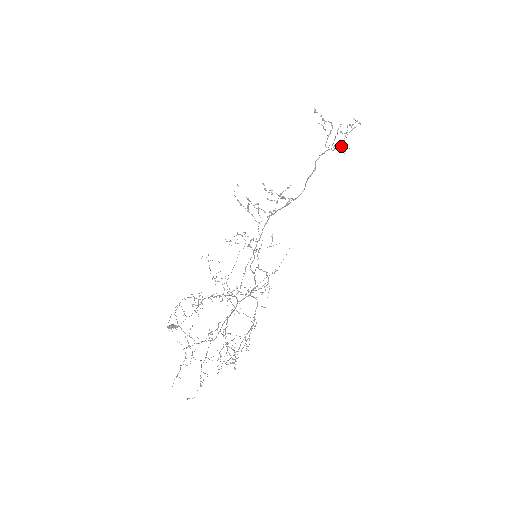
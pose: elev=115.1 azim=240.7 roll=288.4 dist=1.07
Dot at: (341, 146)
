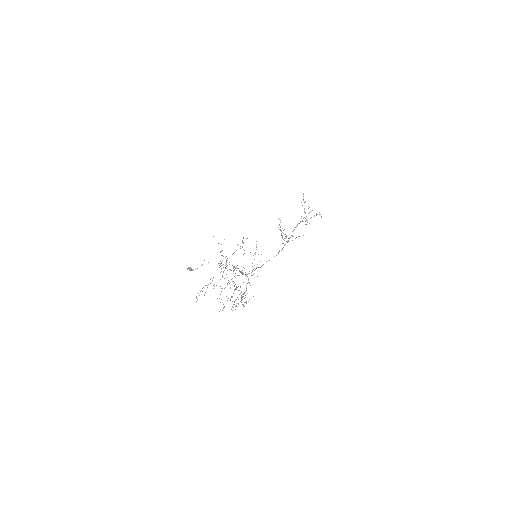
Dot at: occluded
